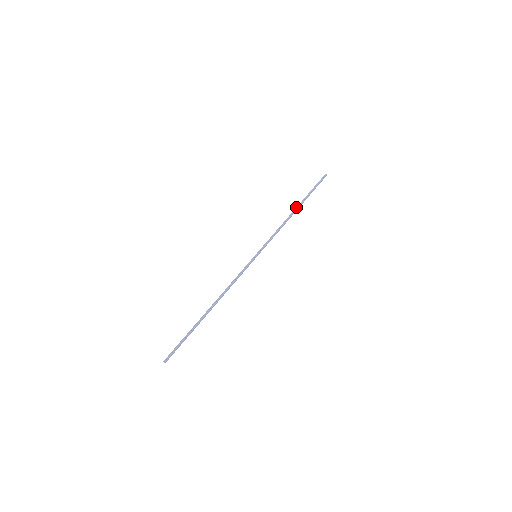
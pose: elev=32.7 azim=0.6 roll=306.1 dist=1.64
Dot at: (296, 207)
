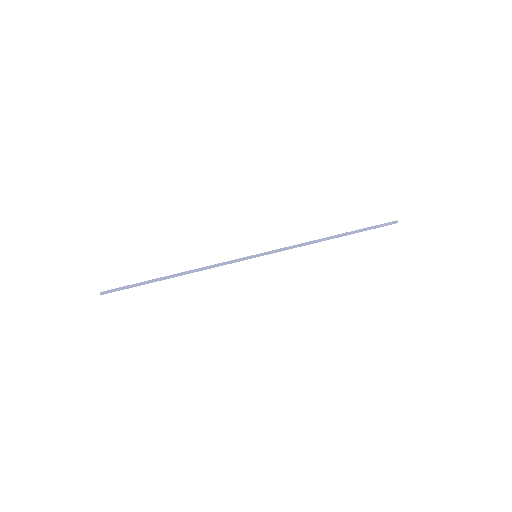
Dot at: occluded
